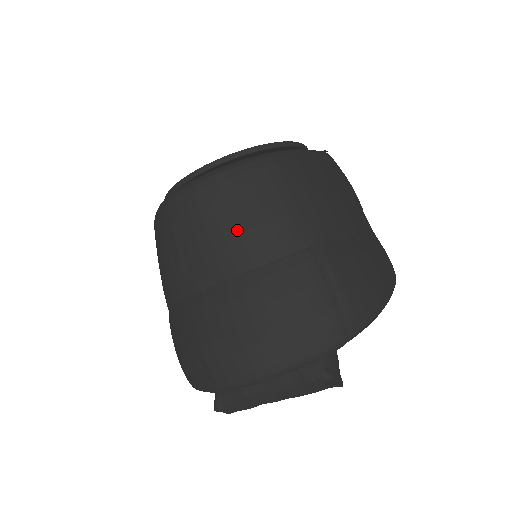
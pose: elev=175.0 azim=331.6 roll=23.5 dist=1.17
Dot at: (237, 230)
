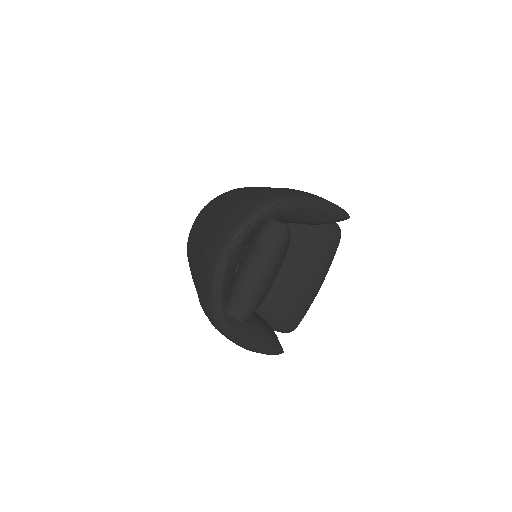
Dot at: (213, 209)
